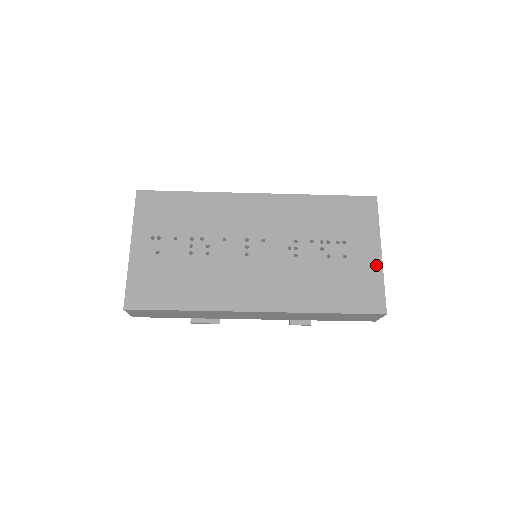
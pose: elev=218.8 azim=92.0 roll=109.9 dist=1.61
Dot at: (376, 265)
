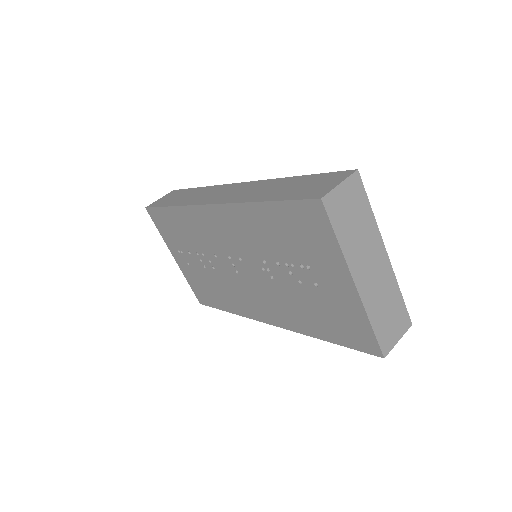
Dot at: (353, 300)
